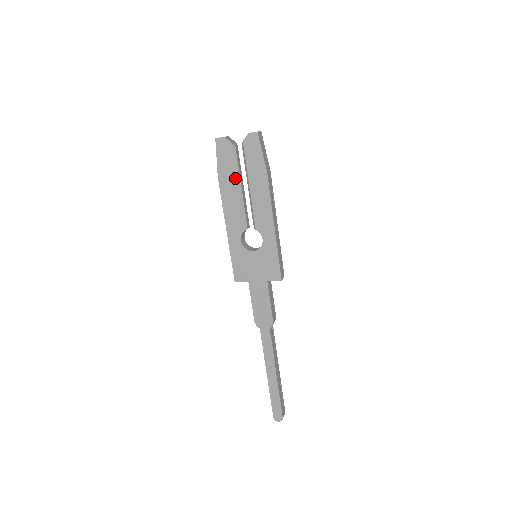
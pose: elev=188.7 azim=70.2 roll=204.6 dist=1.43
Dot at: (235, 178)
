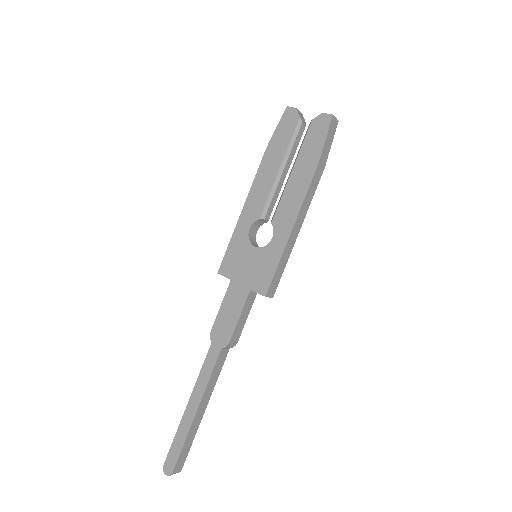
Dot at: (282, 156)
